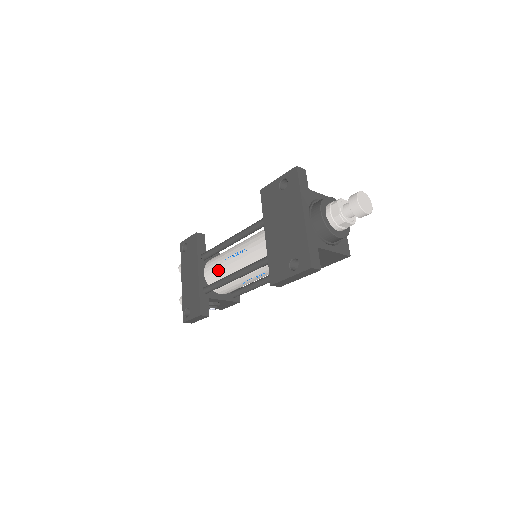
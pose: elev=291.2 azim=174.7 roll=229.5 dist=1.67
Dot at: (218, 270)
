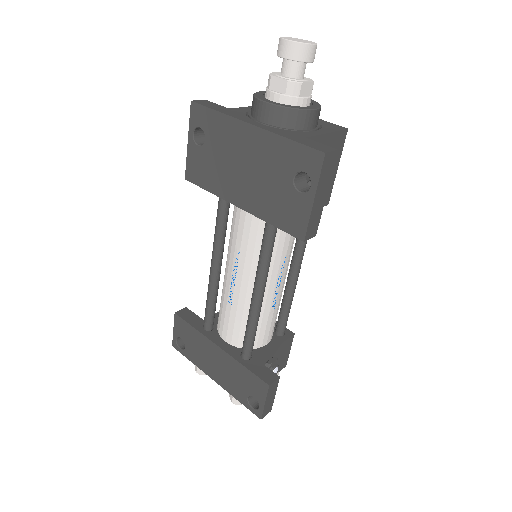
Dot at: (235, 318)
